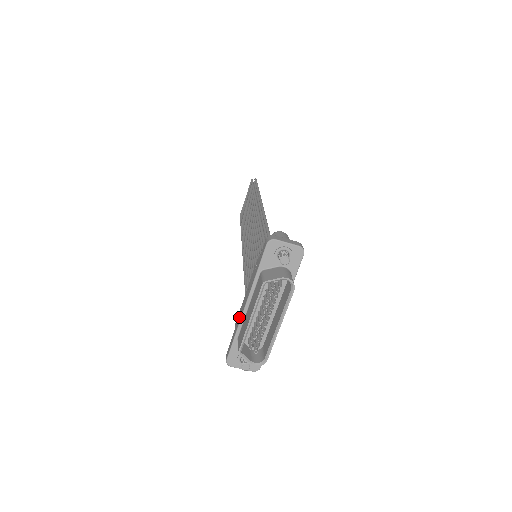
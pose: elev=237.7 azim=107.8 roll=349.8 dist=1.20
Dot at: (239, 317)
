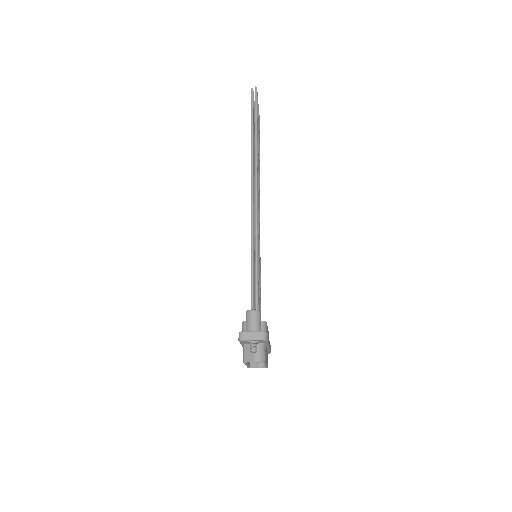
Dot at: occluded
